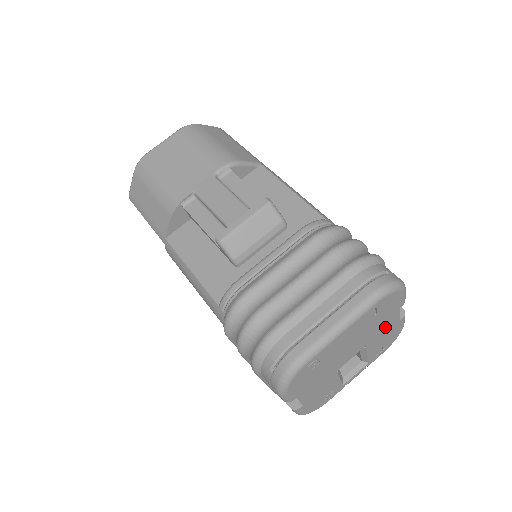
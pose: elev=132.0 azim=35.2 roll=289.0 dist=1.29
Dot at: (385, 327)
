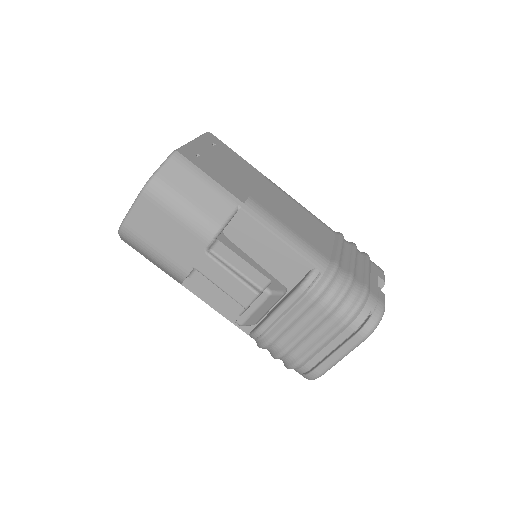
Dot at: occluded
